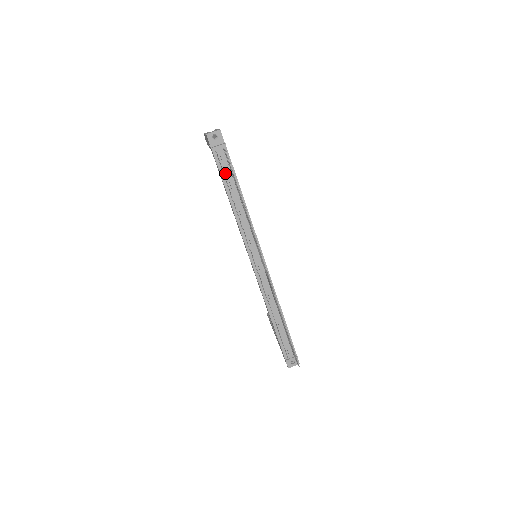
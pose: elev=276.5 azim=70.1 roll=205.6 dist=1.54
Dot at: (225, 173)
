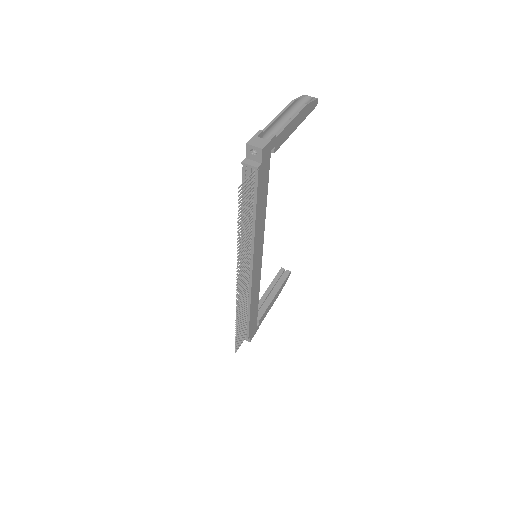
Dot at: occluded
